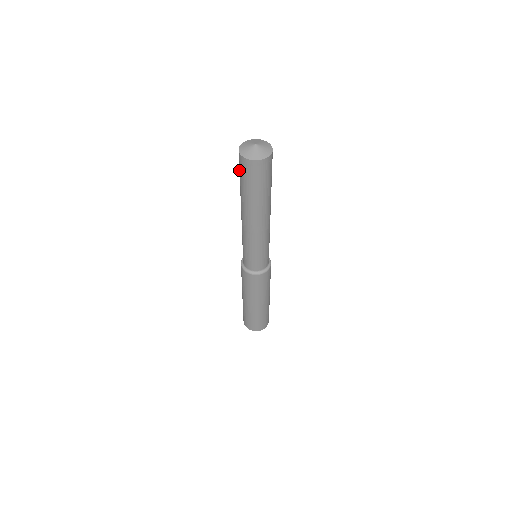
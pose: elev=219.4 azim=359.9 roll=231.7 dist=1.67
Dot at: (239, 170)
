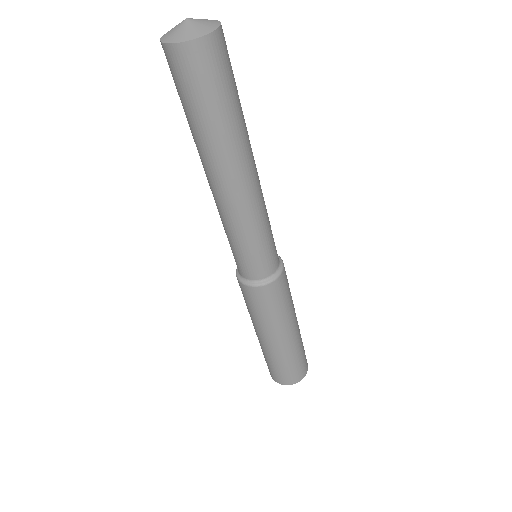
Dot at: (177, 88)
